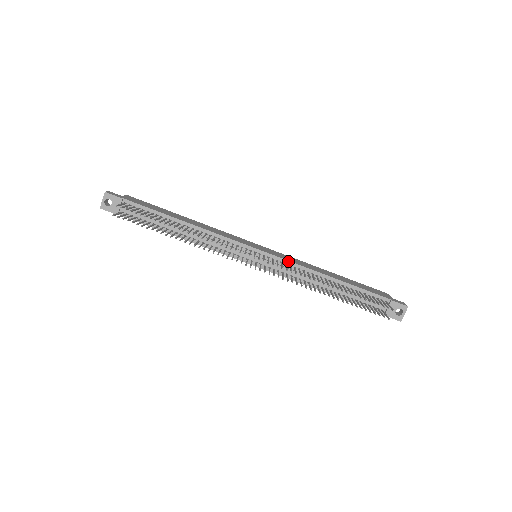
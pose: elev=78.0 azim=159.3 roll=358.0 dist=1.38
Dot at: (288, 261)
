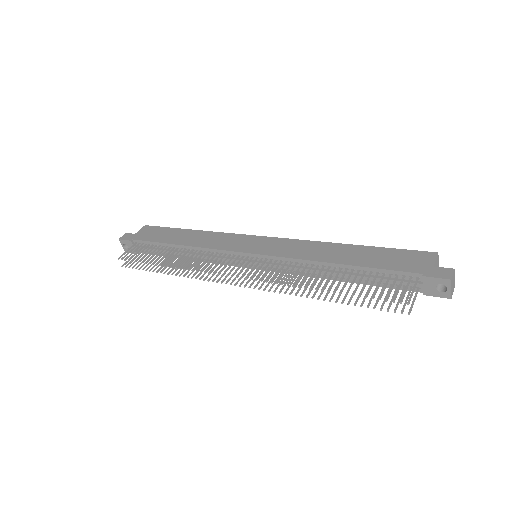
Dot at: (282, 257)
